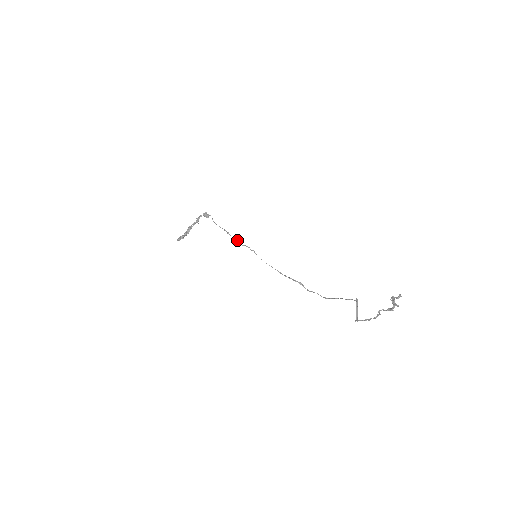
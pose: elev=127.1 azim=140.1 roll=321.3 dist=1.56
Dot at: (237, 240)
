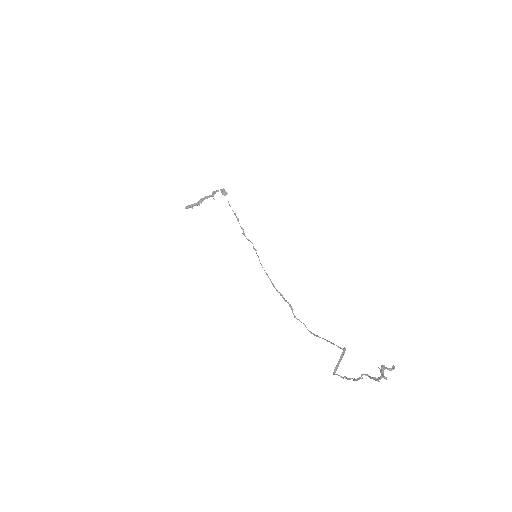
Dot at: occluded
